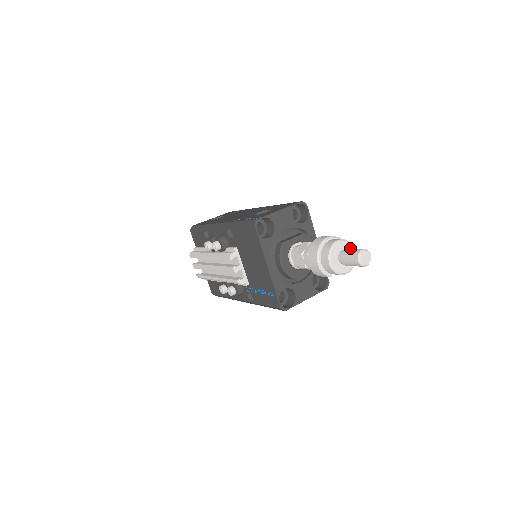
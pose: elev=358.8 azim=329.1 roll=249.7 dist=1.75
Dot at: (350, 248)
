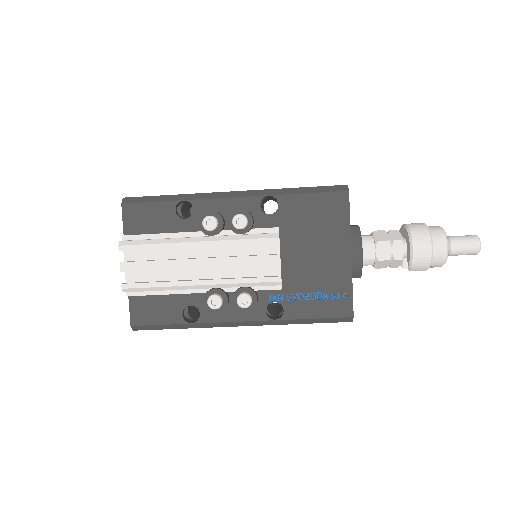
Dot at: occluded
